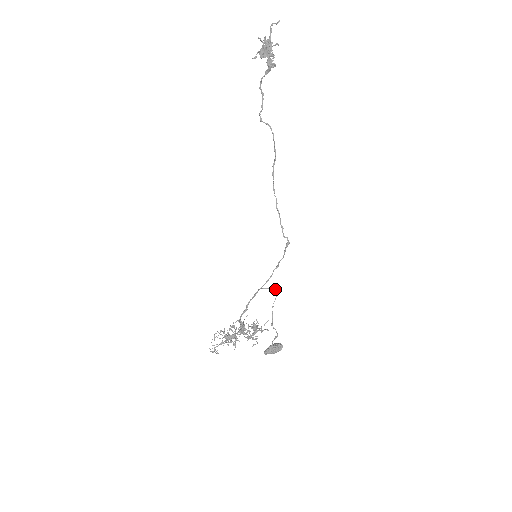
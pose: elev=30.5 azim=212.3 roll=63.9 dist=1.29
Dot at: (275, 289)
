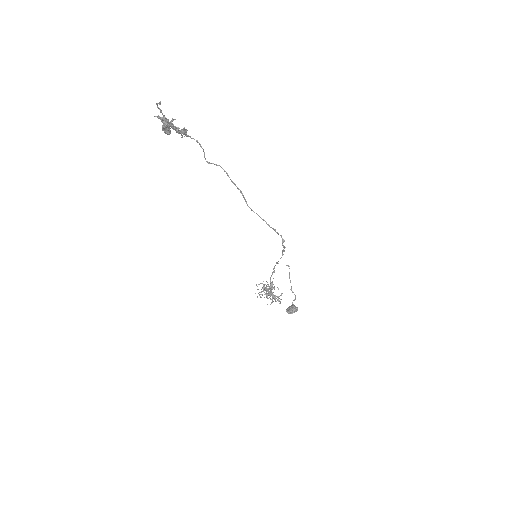
Dot at: occluded
